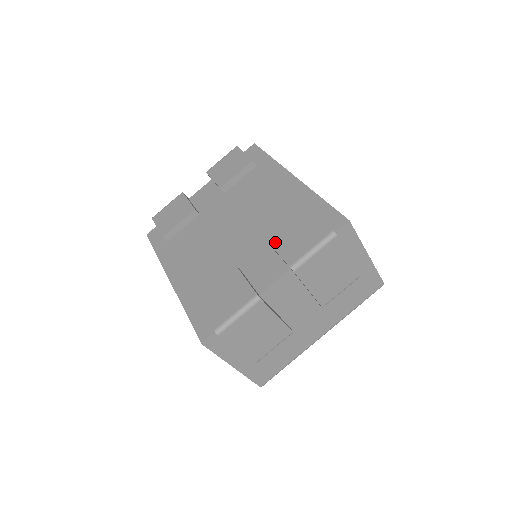
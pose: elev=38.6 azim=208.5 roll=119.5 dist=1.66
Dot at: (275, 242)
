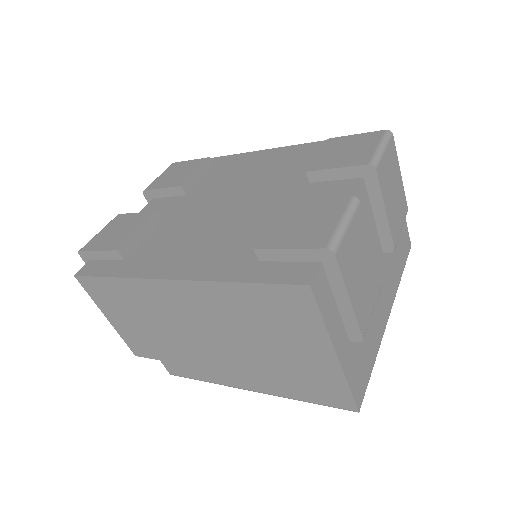
Dot at: (321, 166)
